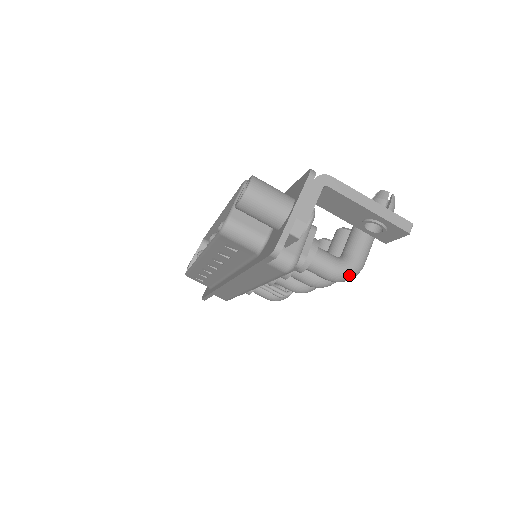
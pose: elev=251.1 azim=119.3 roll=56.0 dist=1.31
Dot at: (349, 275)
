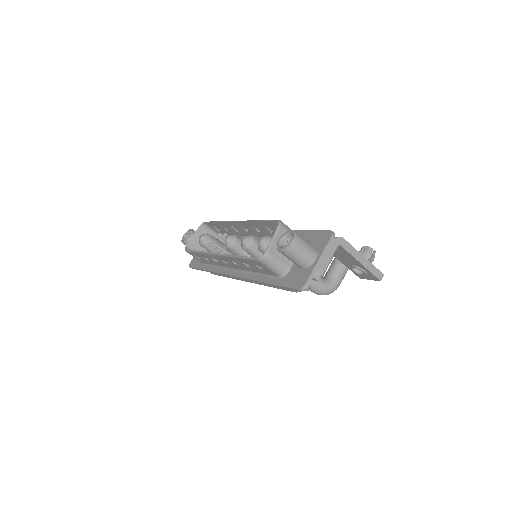
Dot at: (330, 292)
